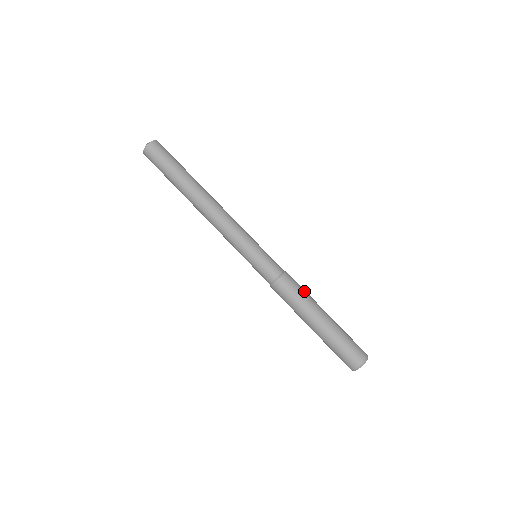
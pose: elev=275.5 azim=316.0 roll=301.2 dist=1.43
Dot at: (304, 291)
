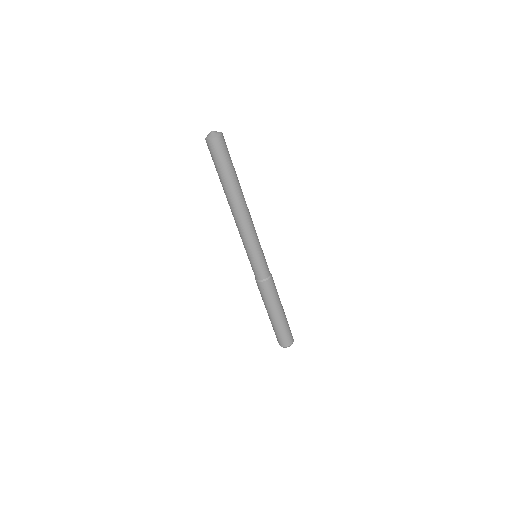
Dot at: occluded
